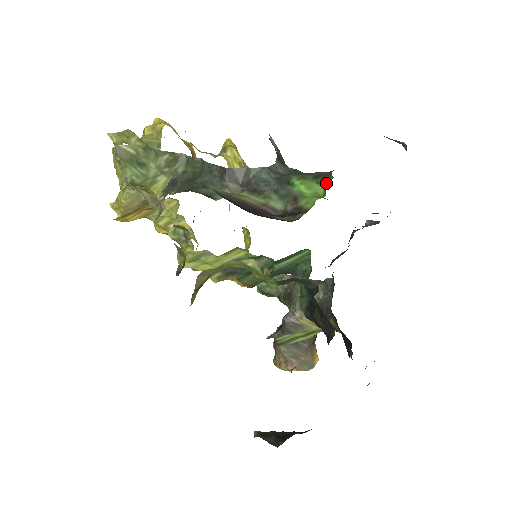
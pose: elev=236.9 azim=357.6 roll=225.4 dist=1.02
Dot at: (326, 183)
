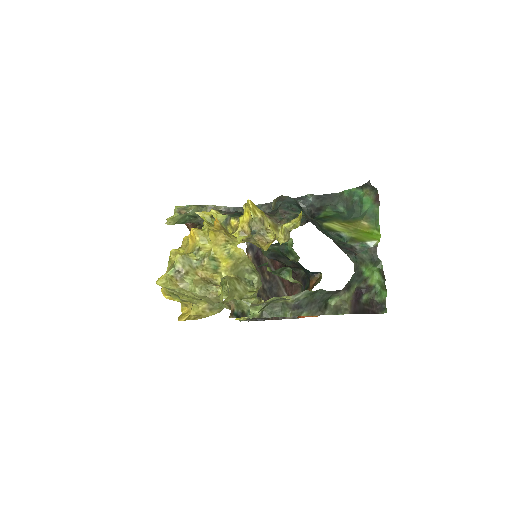
Dot at: (377, 265)
